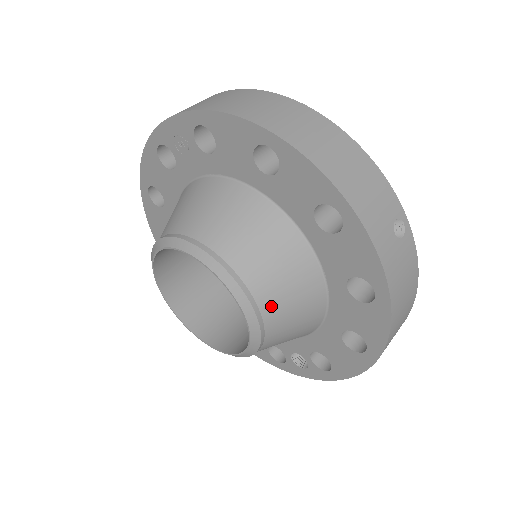
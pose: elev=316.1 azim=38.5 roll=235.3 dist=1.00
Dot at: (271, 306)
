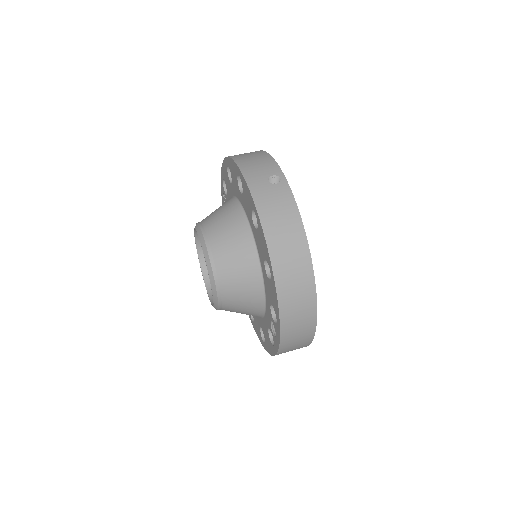
Dot at: (217, 243)
